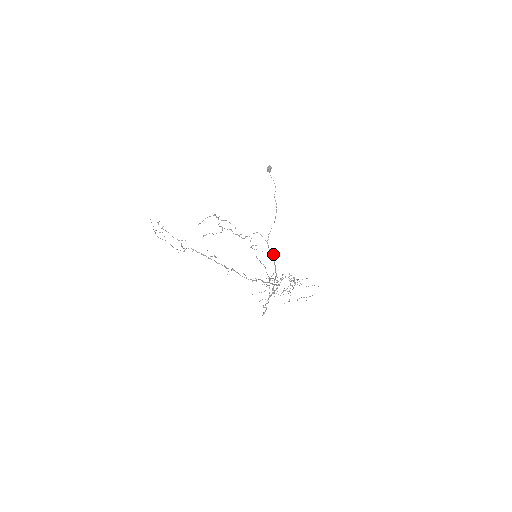
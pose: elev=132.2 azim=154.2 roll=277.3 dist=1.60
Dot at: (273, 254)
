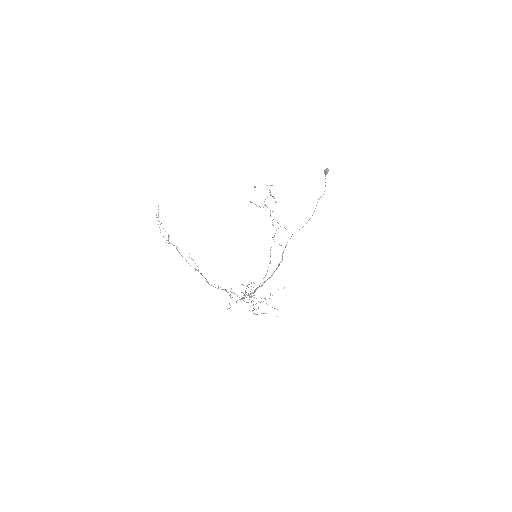
Dot at: occluded
